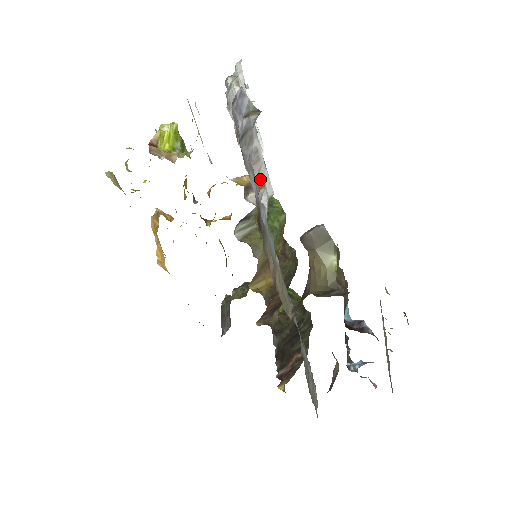
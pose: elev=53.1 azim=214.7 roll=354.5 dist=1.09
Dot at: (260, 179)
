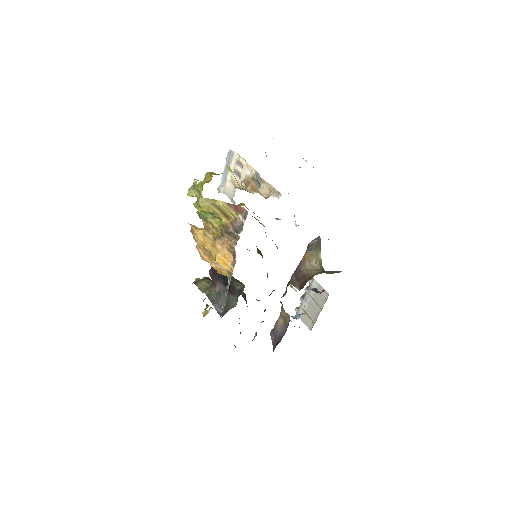
Dot at: occluded
